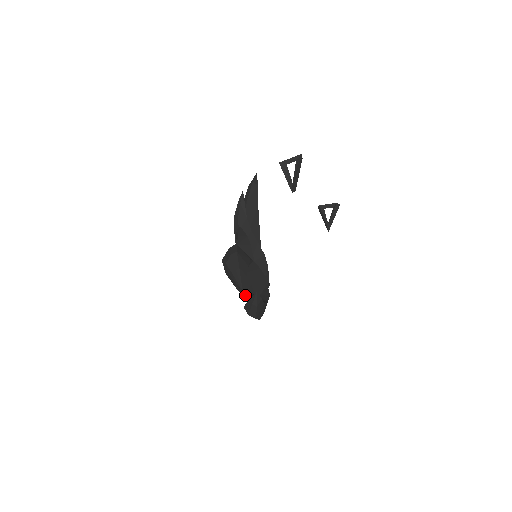
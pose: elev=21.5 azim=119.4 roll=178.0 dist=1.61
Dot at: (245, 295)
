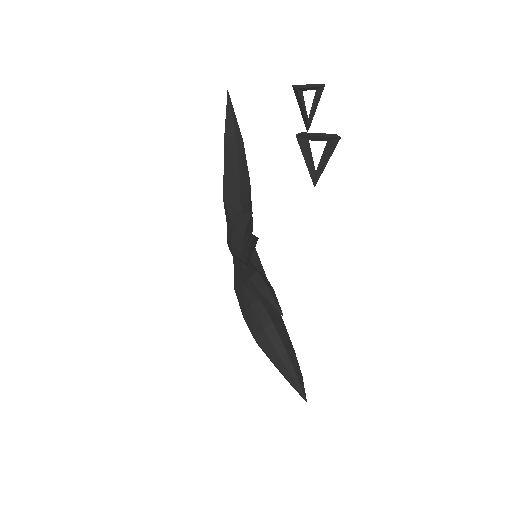
Dot at: occluded
